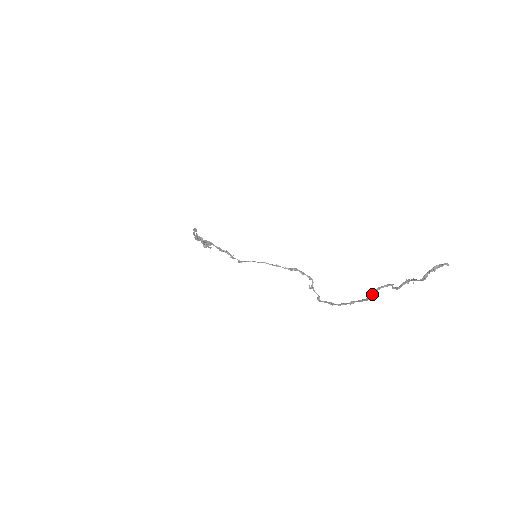
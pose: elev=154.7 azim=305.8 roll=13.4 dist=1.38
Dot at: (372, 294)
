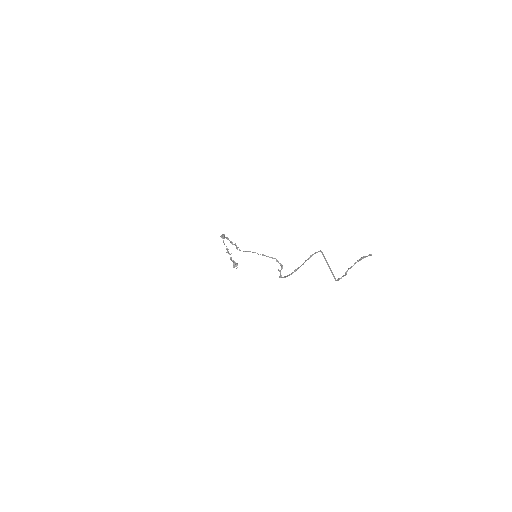
Dot at: (307, 259)
